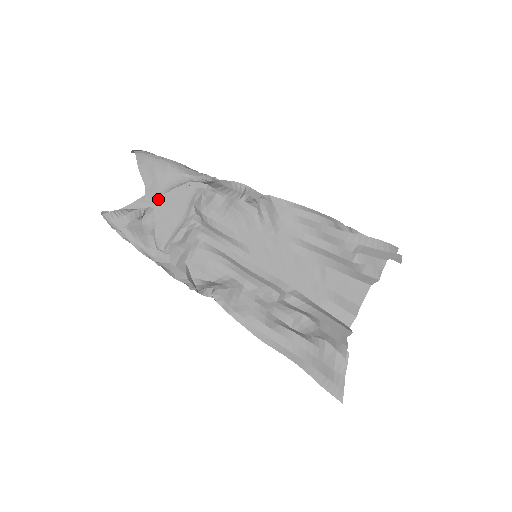
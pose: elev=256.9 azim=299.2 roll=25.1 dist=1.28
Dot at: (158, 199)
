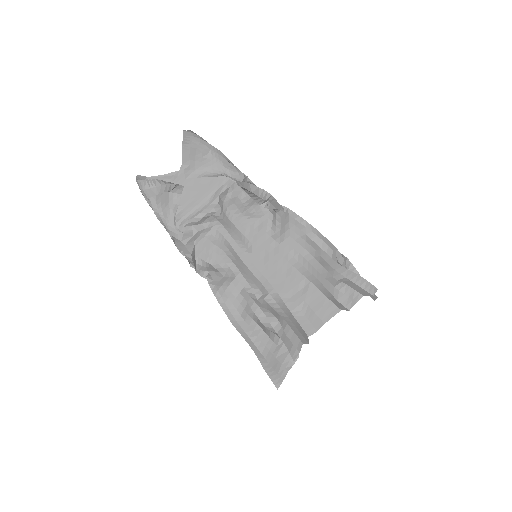
Dot at: (190, 178)
